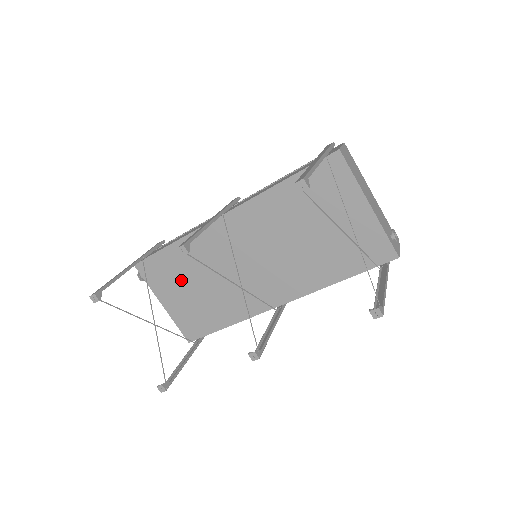
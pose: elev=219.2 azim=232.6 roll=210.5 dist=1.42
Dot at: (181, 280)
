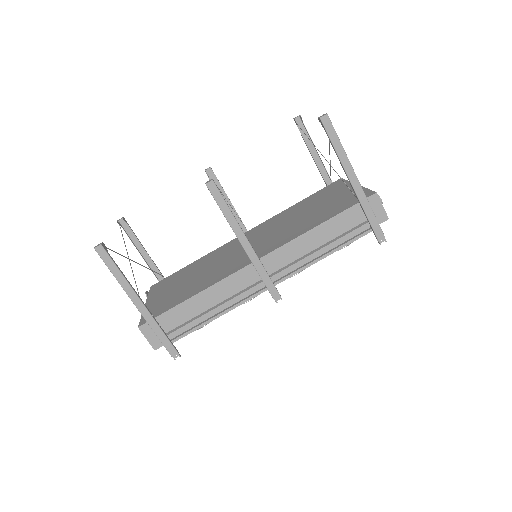
Dot at: (180, 280)
